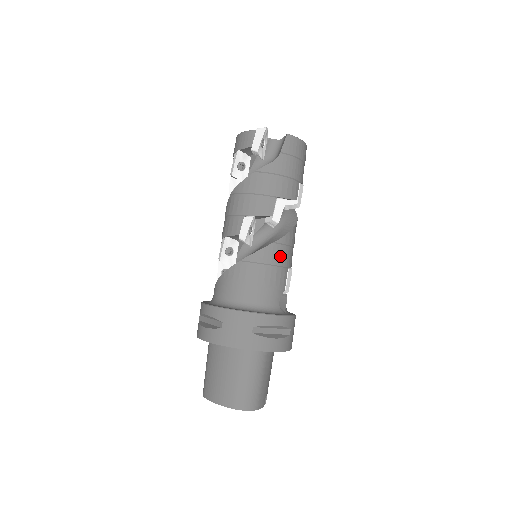
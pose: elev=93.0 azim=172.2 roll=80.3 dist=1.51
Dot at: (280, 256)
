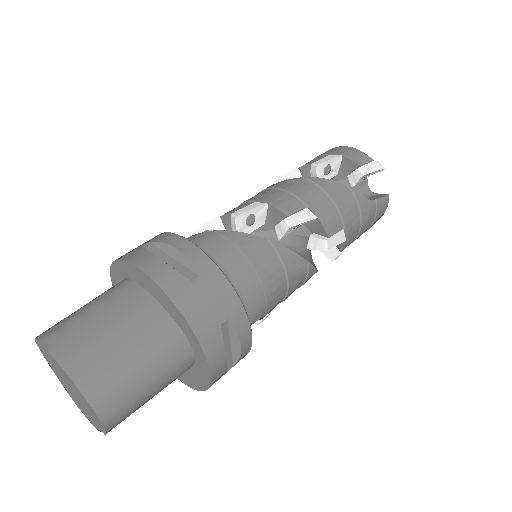
Dot at: (297, 281)
